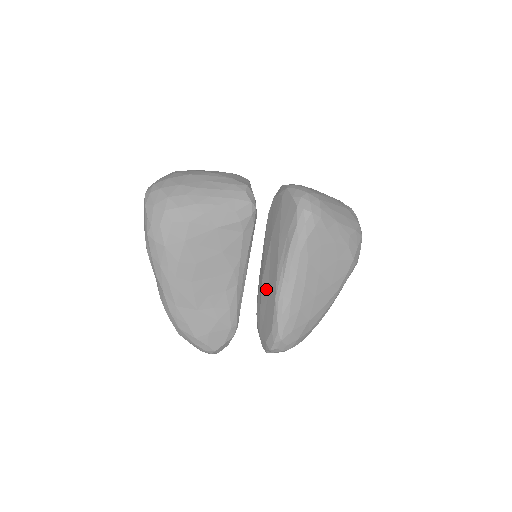
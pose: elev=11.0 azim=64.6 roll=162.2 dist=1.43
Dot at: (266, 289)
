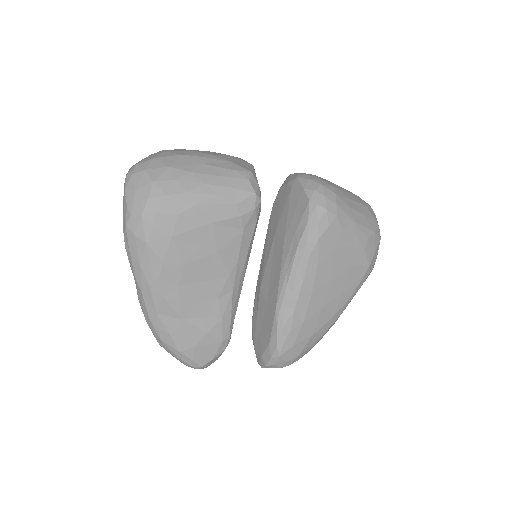
Dot at: (265, 295)
